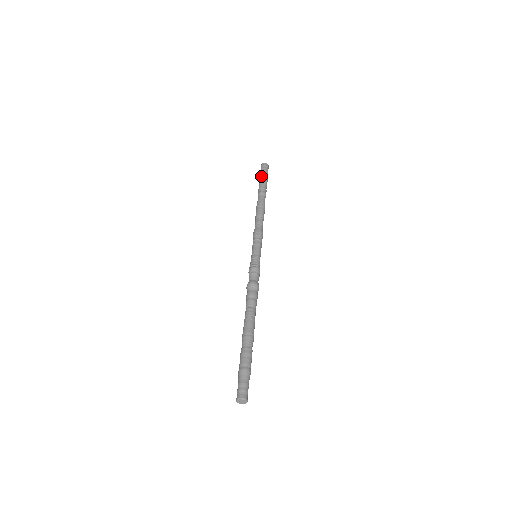
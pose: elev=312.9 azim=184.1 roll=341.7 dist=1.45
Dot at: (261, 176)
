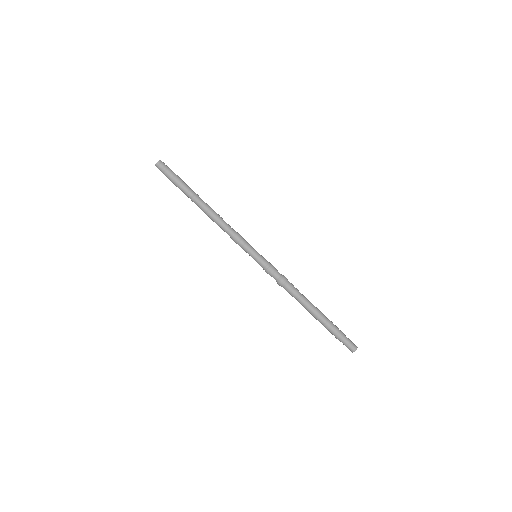
Dot at: (176, 177)
